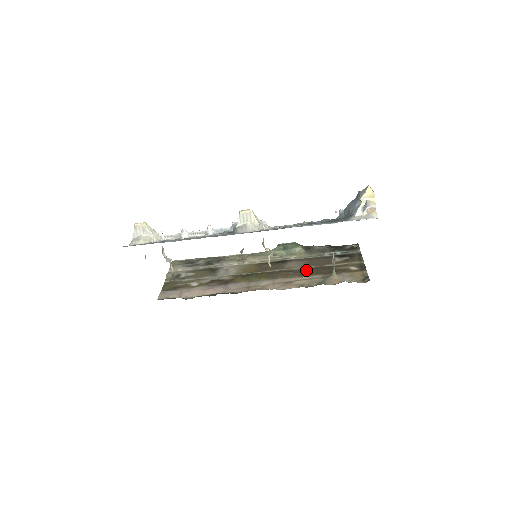
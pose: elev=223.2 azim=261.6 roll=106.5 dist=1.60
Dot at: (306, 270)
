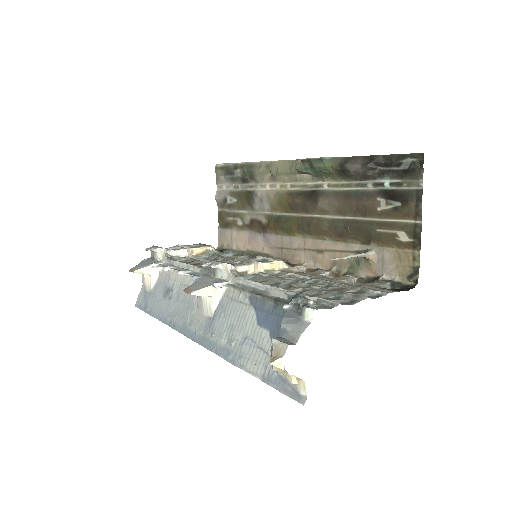
Dot at: (339, 227)
